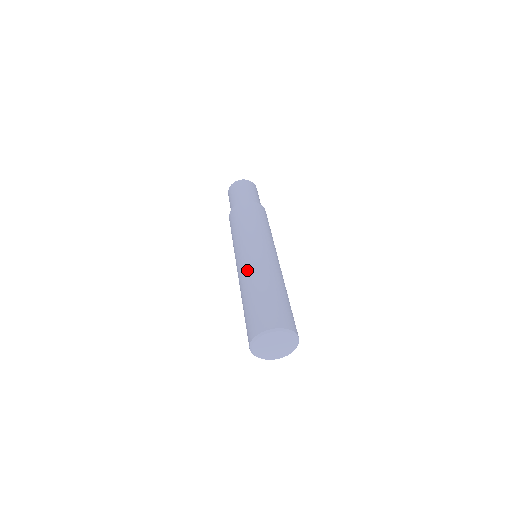
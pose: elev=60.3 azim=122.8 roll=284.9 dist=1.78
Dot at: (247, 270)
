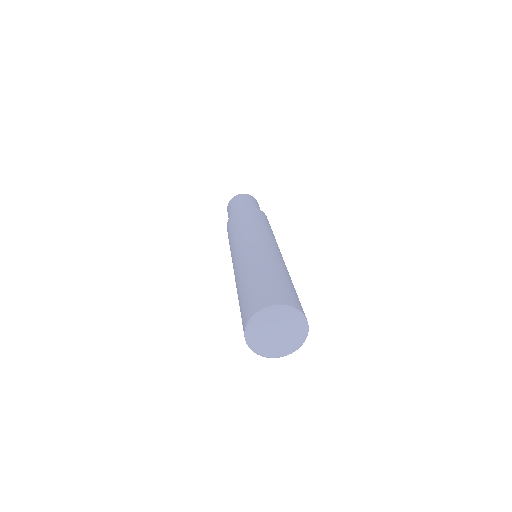
Dot at: (235, 281)
